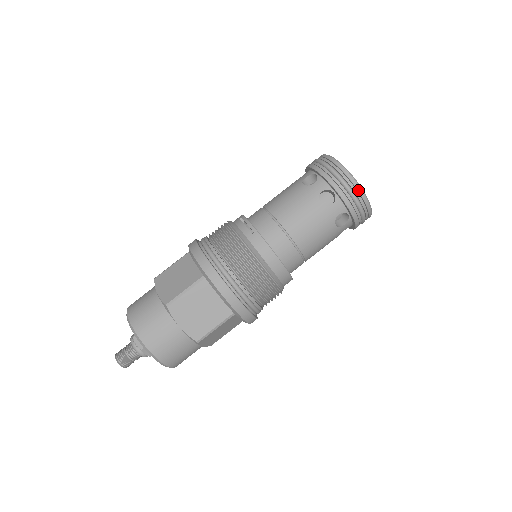
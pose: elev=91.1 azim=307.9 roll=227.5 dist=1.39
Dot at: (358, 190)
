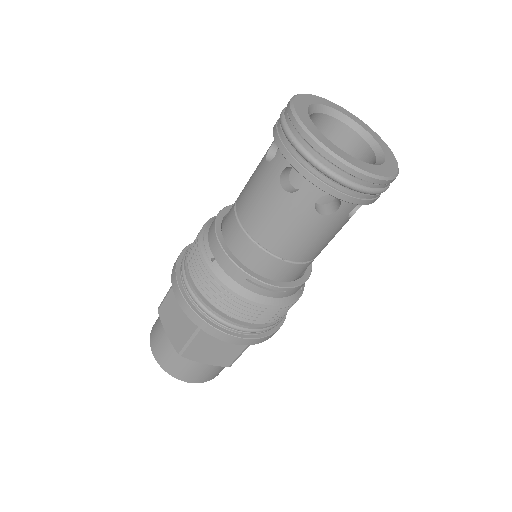
Dot at: occluded
